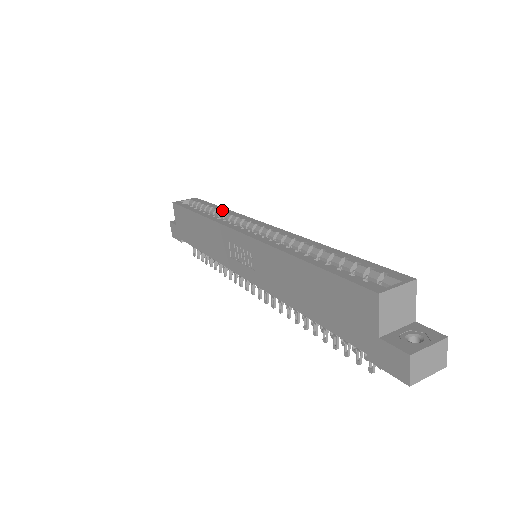
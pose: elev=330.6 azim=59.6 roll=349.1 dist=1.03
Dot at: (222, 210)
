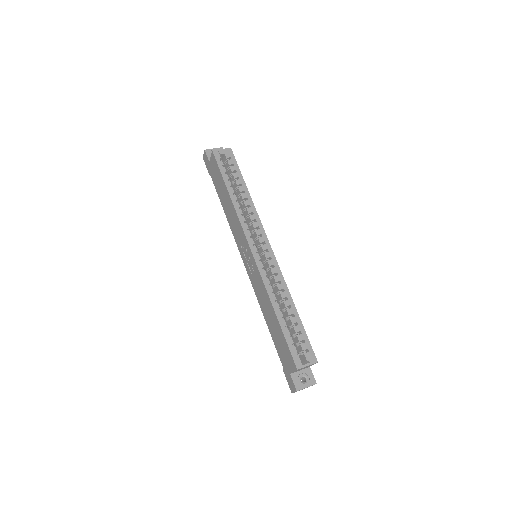
Dot at: (247, 197)
